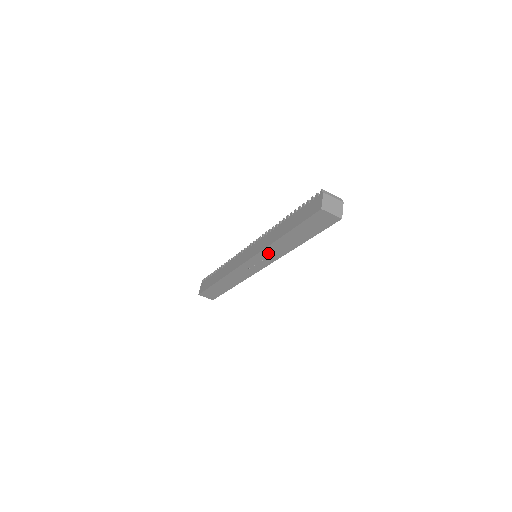
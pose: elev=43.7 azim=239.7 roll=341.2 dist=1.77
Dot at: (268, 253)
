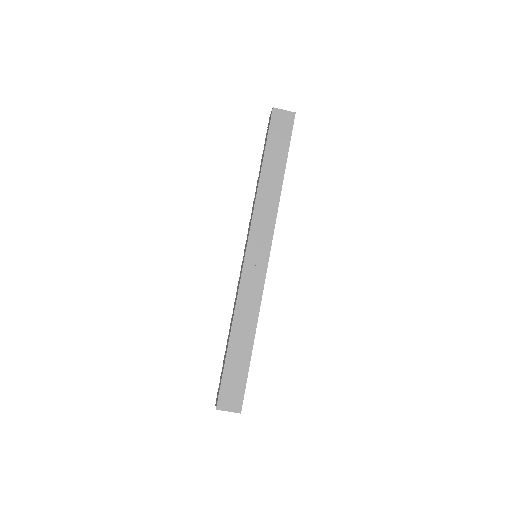
Dot at: (261, 215)
